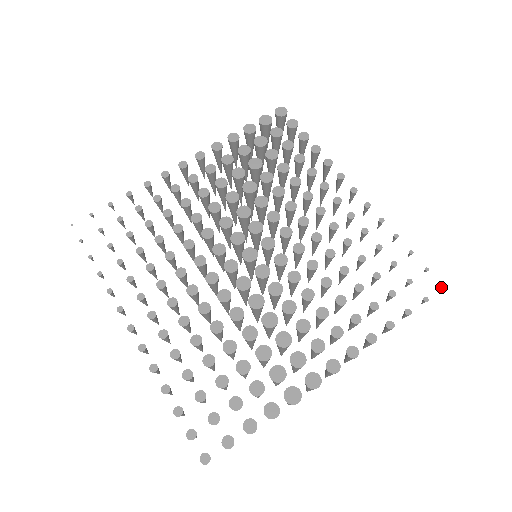
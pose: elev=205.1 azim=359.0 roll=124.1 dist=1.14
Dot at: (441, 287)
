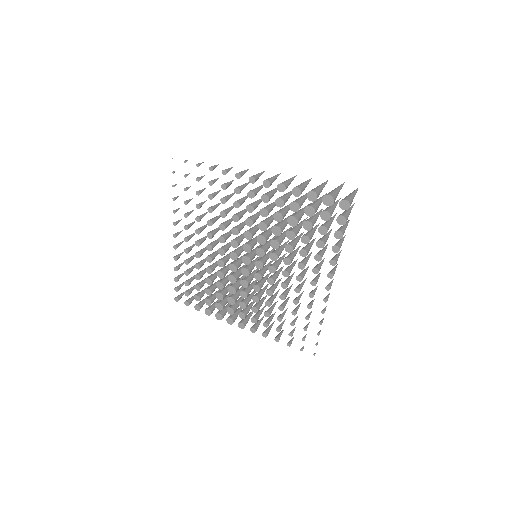
Dot at: (313, 354)
